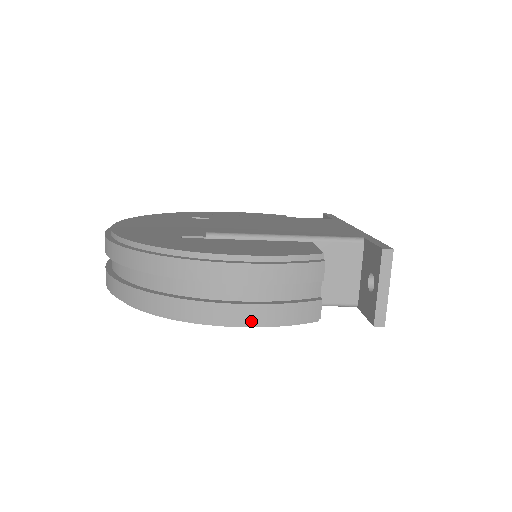
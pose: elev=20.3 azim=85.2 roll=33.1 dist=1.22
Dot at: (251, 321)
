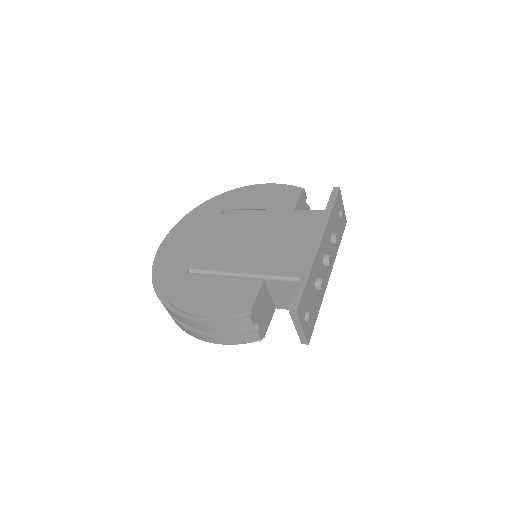
Dot at: (217, 343)
